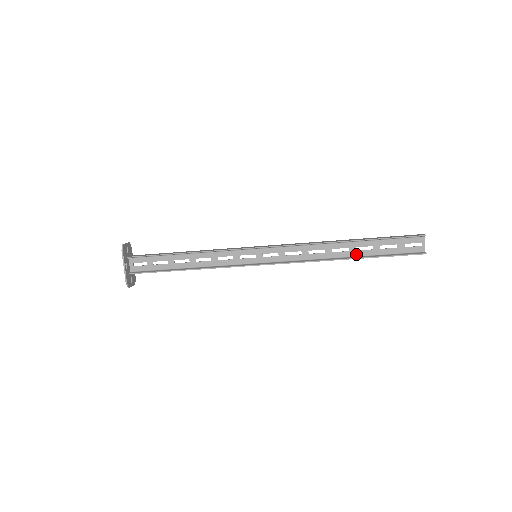
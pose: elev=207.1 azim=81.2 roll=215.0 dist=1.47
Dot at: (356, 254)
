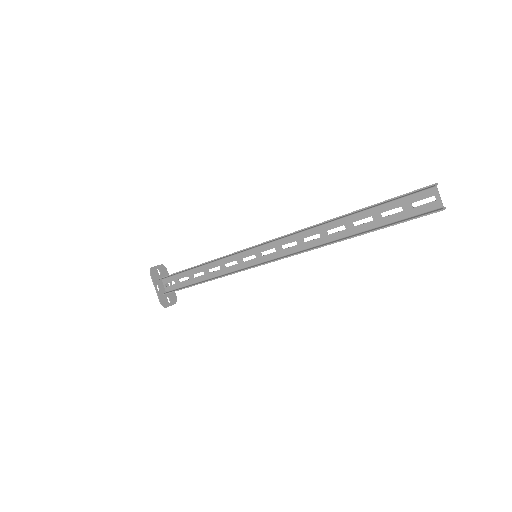
Dot at: (355, 231)
